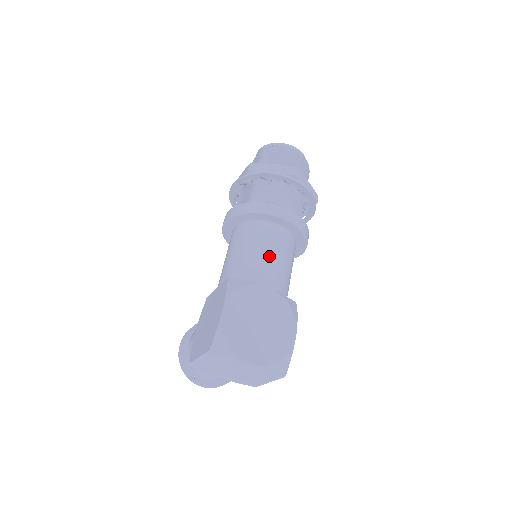
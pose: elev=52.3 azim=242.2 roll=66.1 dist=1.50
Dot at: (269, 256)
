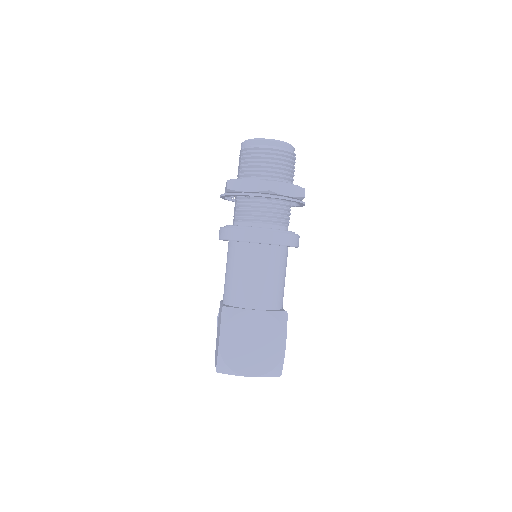
Dot at: (255, 279)
